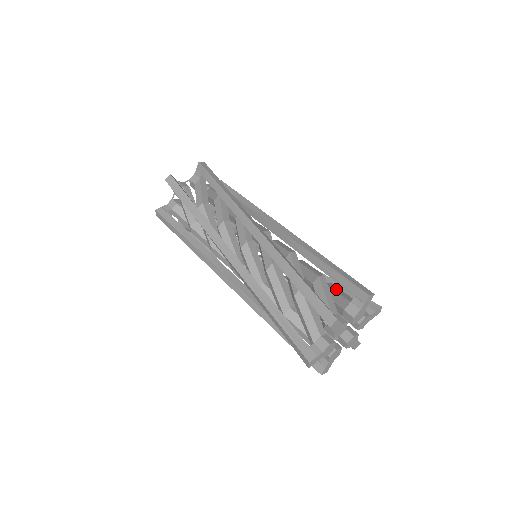
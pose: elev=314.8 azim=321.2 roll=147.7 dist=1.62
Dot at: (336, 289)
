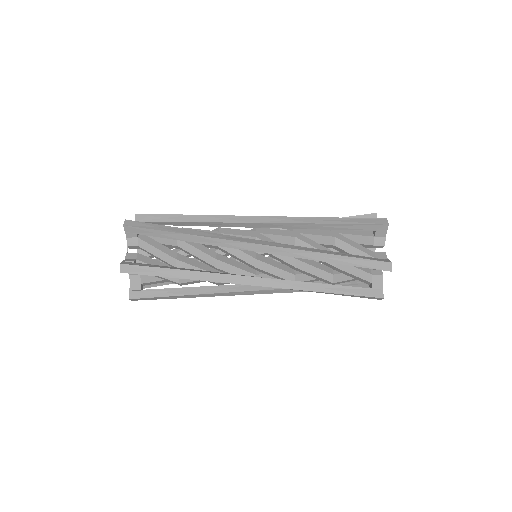
Dot at: (349, 250)
